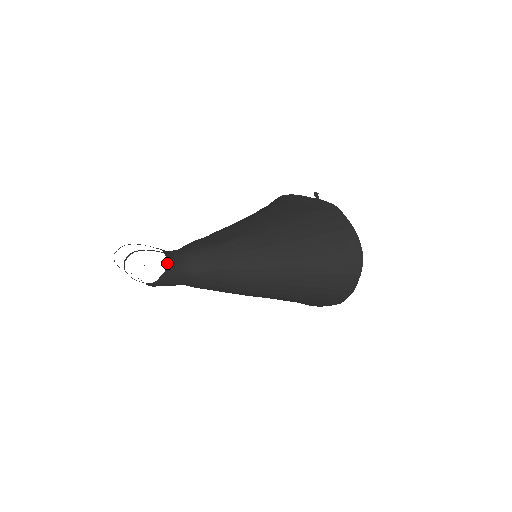
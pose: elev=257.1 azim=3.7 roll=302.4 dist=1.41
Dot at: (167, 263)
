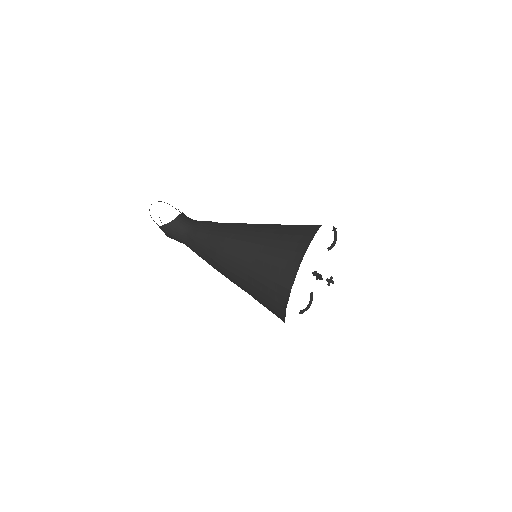
Dot at: (176, 217)
